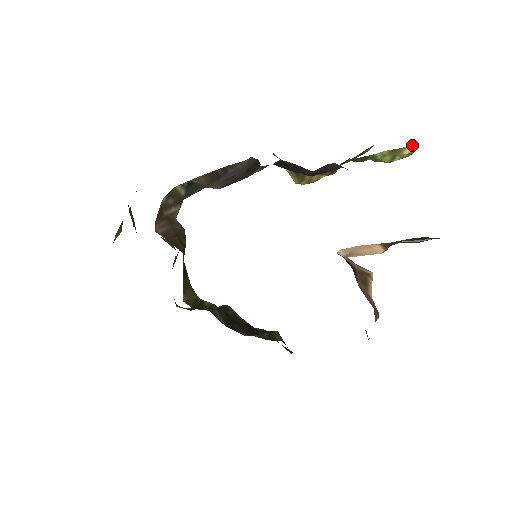
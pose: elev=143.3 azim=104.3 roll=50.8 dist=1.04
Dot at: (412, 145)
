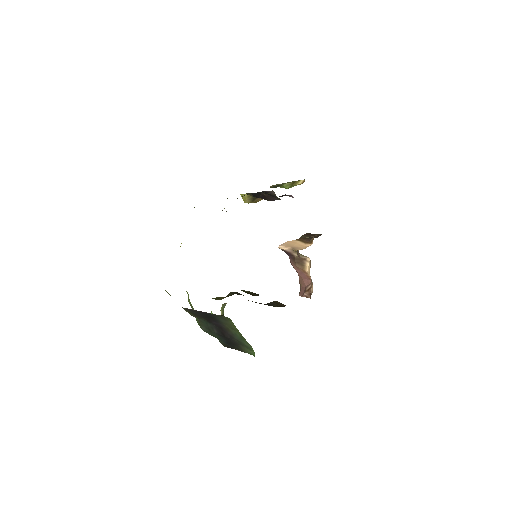
Dot at: (303, 180)
